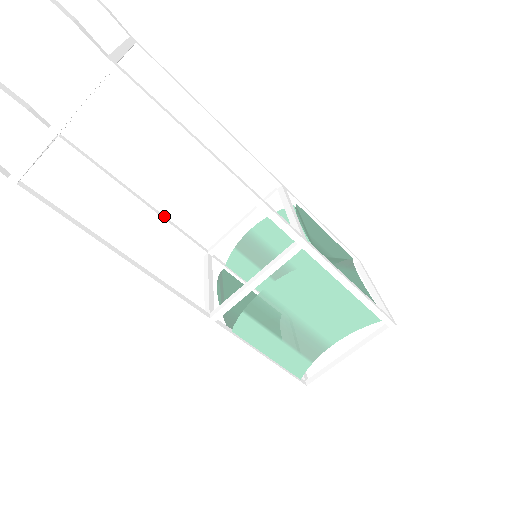
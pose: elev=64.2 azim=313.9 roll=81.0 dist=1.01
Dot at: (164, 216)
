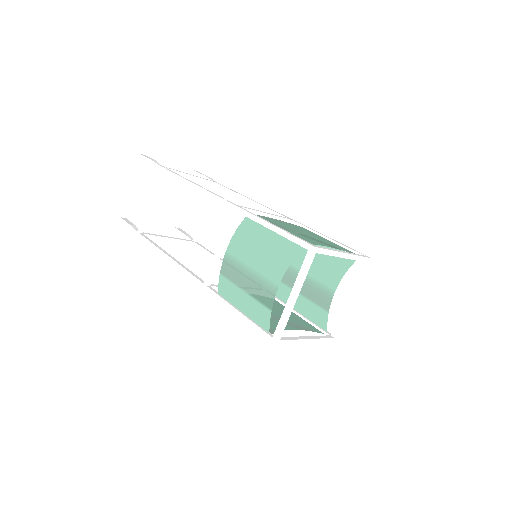
Dot at: occluded
